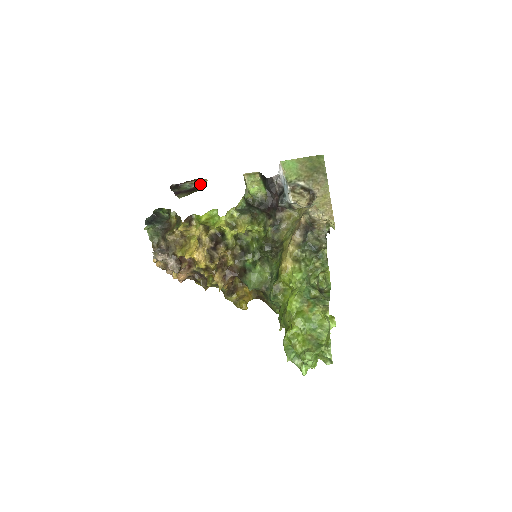
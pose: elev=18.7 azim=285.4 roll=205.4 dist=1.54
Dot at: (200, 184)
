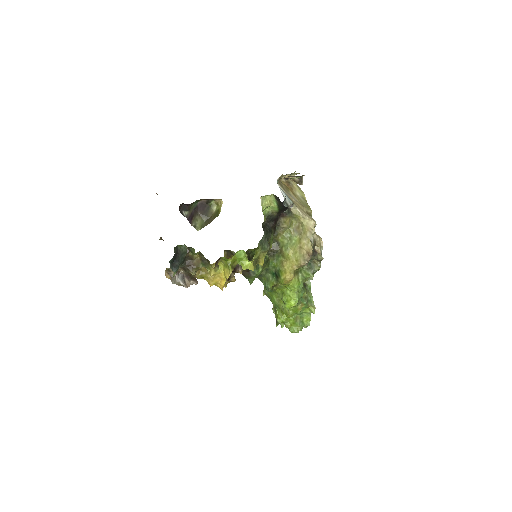
Dot at: (210, 199)
